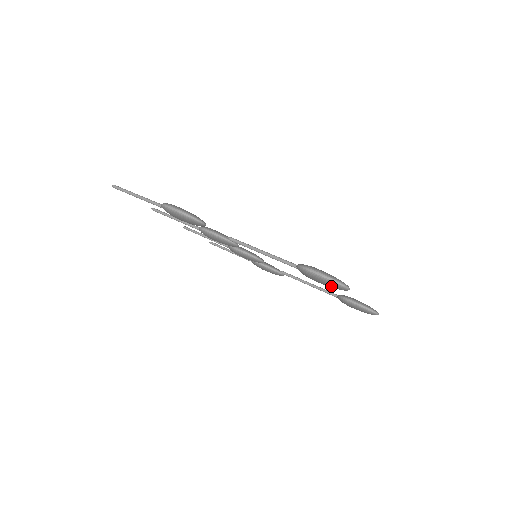
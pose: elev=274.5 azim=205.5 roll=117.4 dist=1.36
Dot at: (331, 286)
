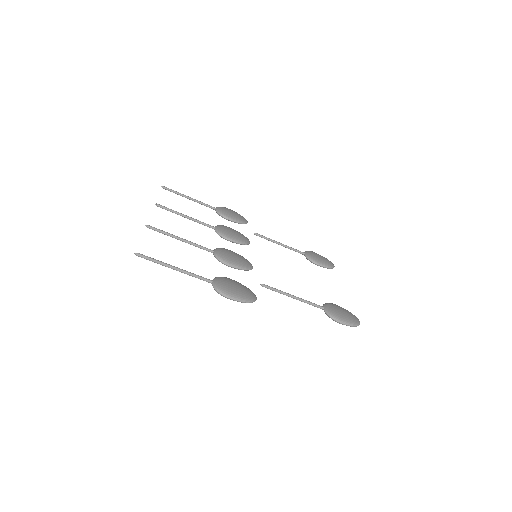
Dot at: occluded
